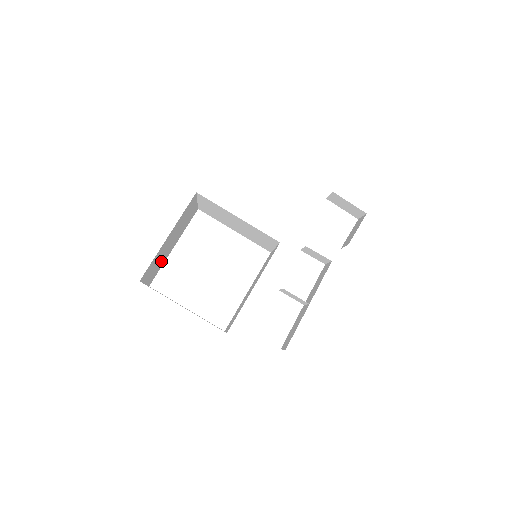
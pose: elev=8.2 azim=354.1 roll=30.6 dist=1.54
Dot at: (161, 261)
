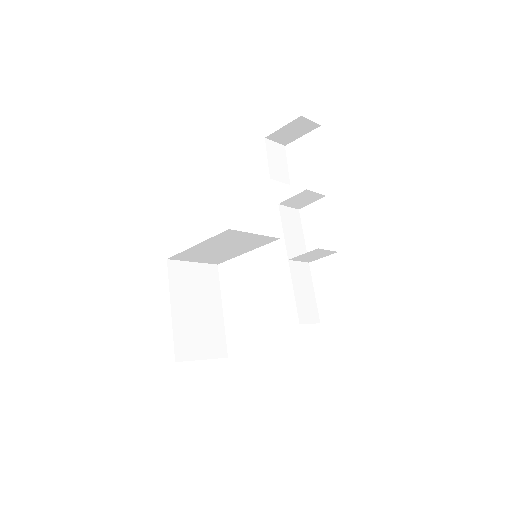
Dot at: (210, 330)
